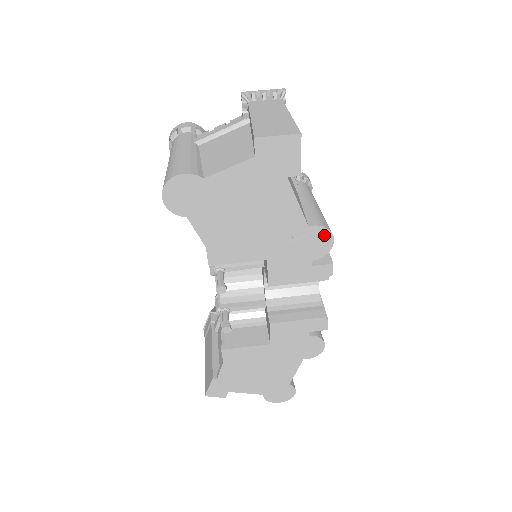
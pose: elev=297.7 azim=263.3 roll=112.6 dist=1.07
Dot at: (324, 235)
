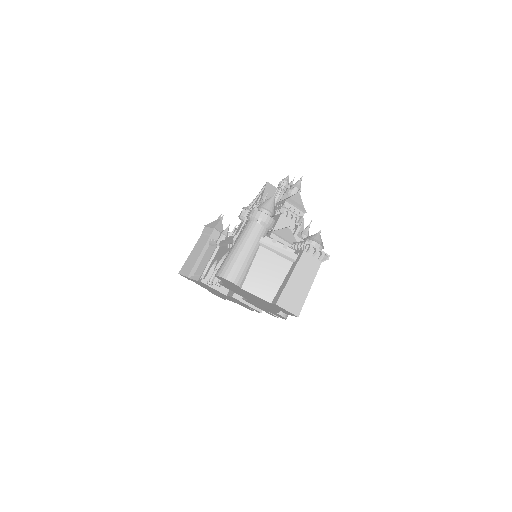
Dot at: (282, 317)
